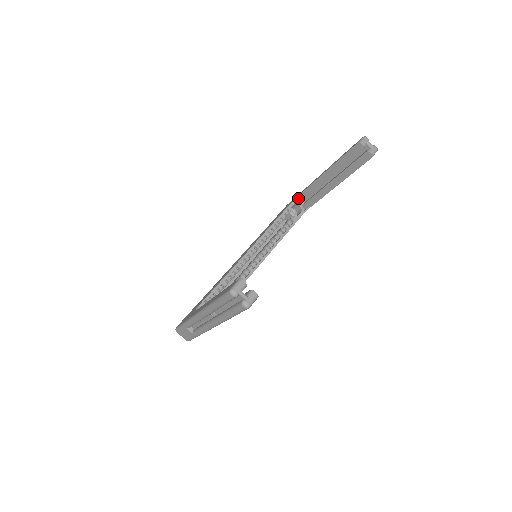
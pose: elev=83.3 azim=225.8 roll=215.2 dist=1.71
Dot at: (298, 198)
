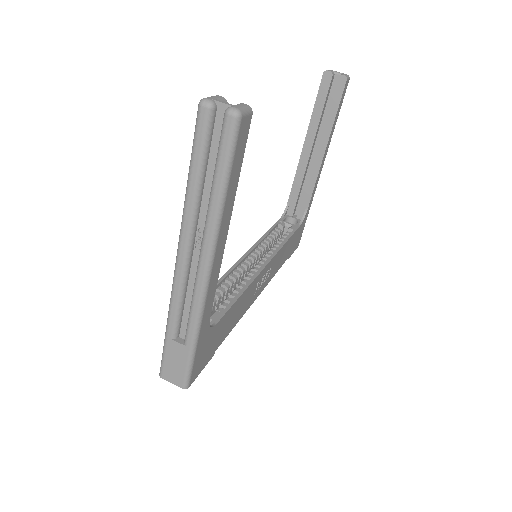
Dot at: (288, 209)
